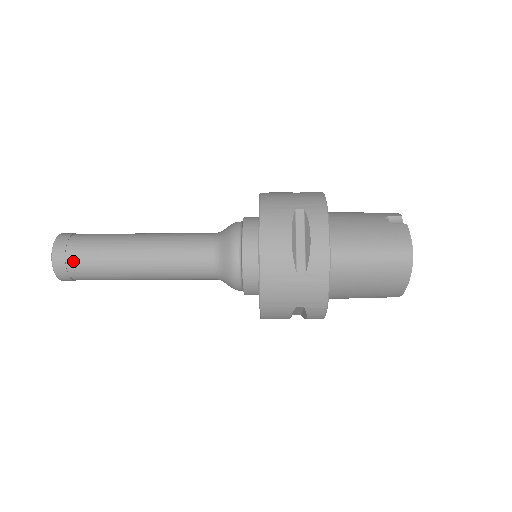
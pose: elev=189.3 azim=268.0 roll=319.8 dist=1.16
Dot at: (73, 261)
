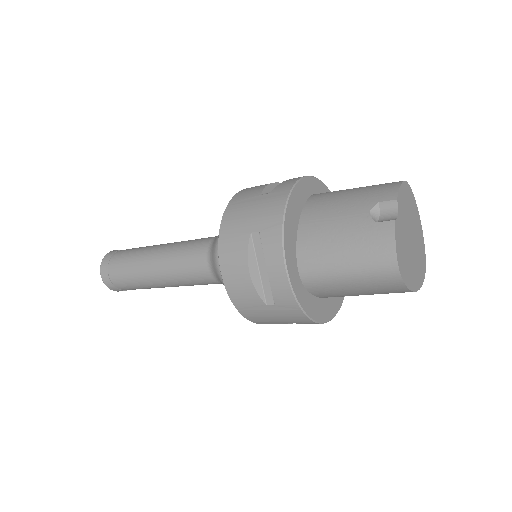
Dot at: (117, 283)
